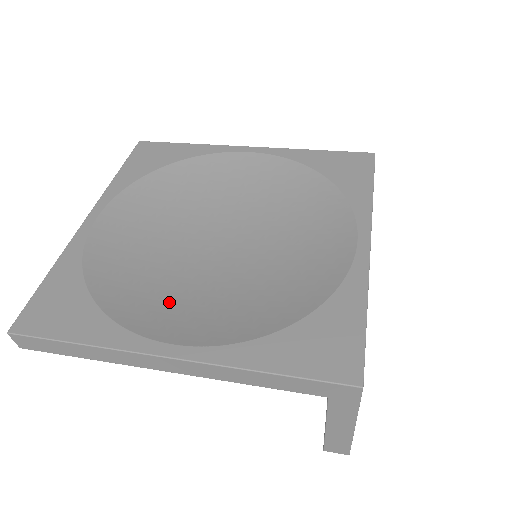
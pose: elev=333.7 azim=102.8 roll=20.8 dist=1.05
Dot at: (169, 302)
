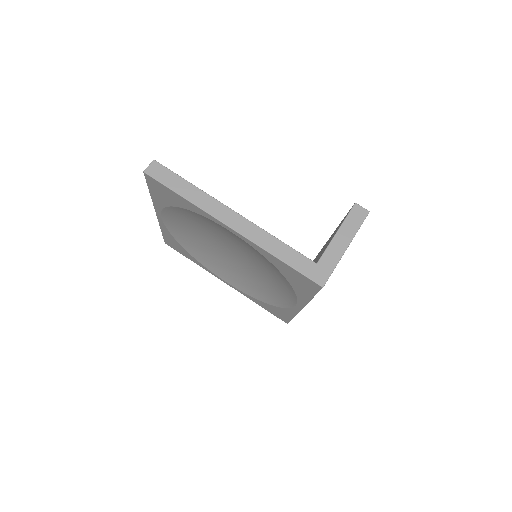
Dot at: (218, 264)
